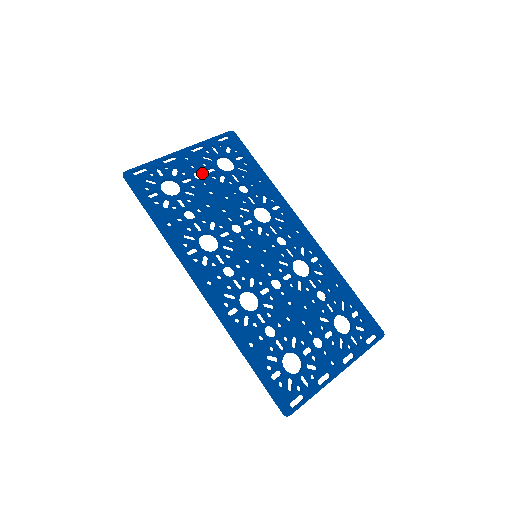
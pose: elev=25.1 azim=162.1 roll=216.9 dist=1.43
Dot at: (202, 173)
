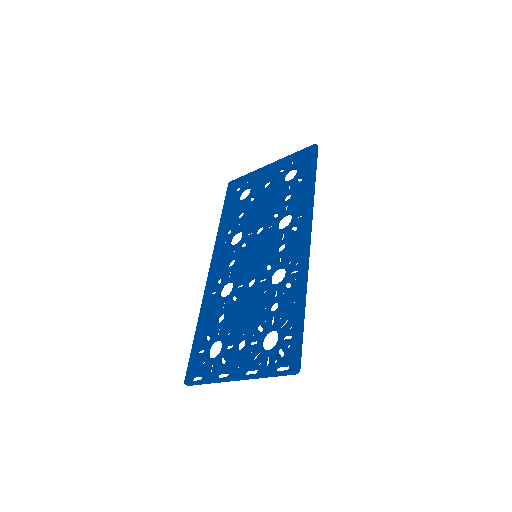
Dot at: (271, 183)
